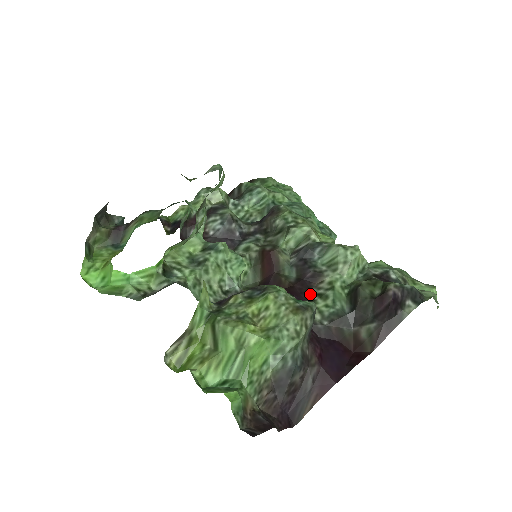
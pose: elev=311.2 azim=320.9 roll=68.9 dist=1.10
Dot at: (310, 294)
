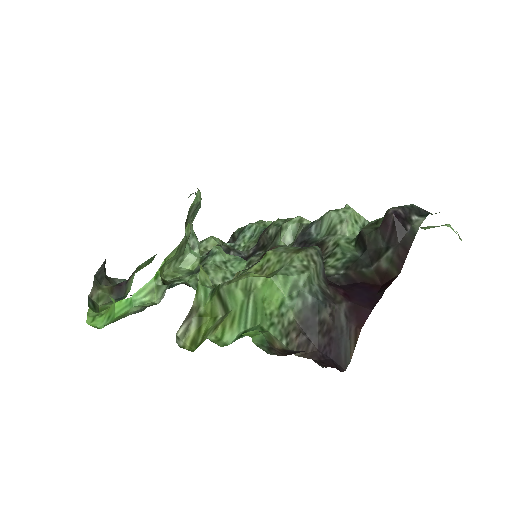
Dot at: occluded
